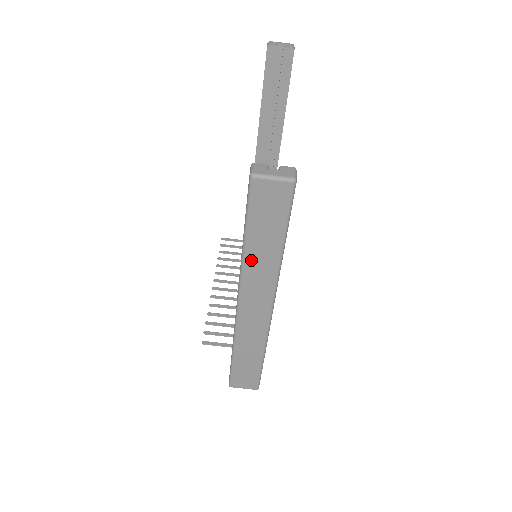
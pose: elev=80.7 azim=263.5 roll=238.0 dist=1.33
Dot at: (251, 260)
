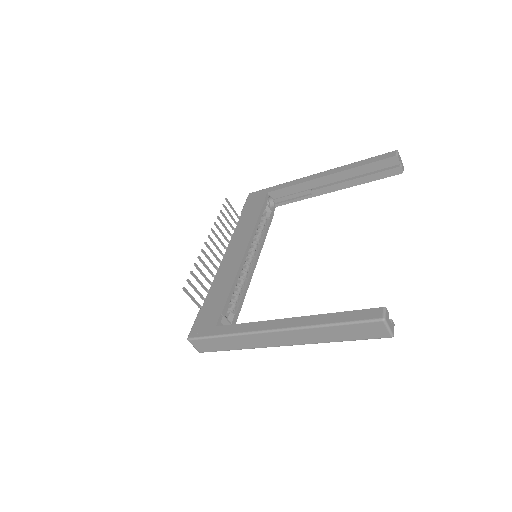
Dot at: (318, 331)
